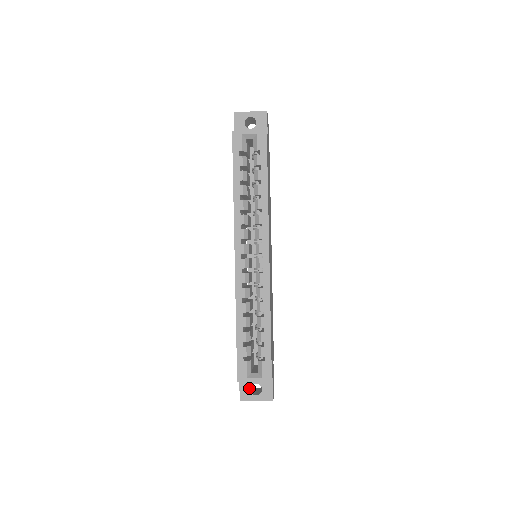
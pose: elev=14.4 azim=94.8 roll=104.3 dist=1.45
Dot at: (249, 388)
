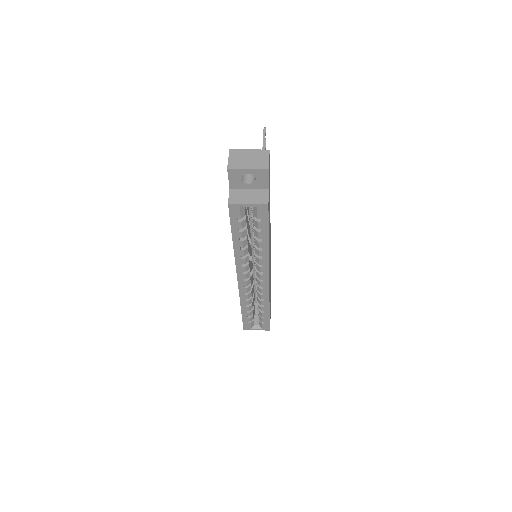
Dot at: occluded
